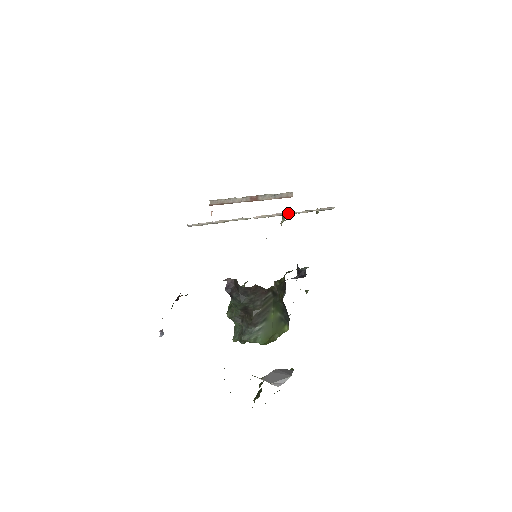
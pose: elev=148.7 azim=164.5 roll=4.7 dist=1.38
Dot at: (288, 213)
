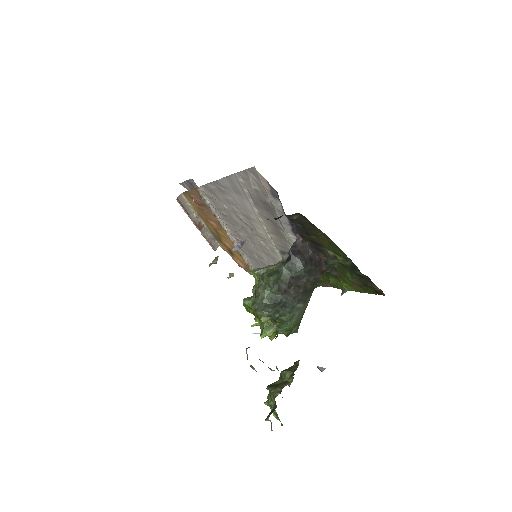
Dot at: (241, 252)
